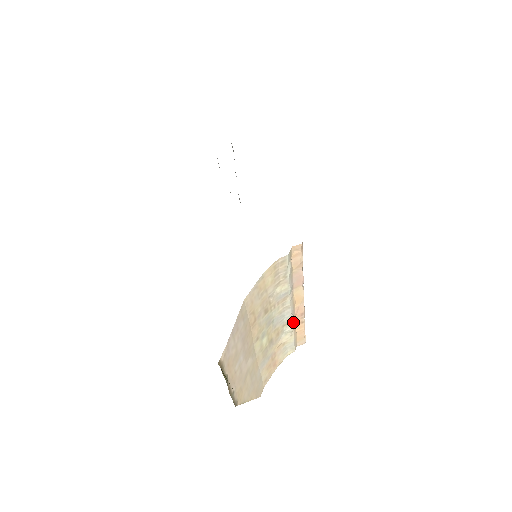
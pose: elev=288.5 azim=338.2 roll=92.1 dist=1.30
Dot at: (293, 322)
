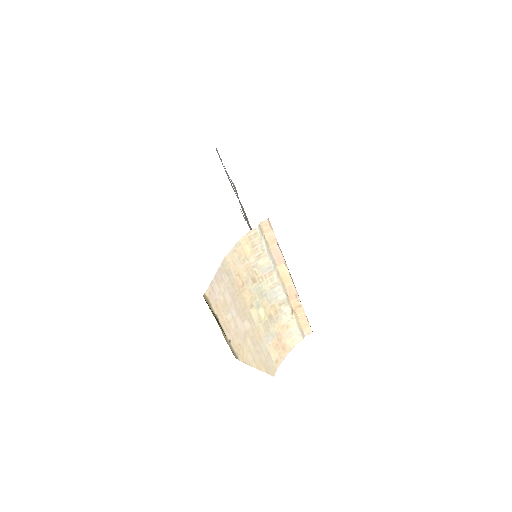
Dot at: (290, 304)
